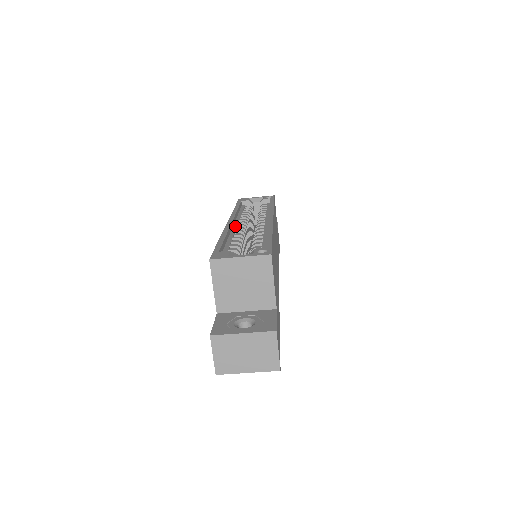
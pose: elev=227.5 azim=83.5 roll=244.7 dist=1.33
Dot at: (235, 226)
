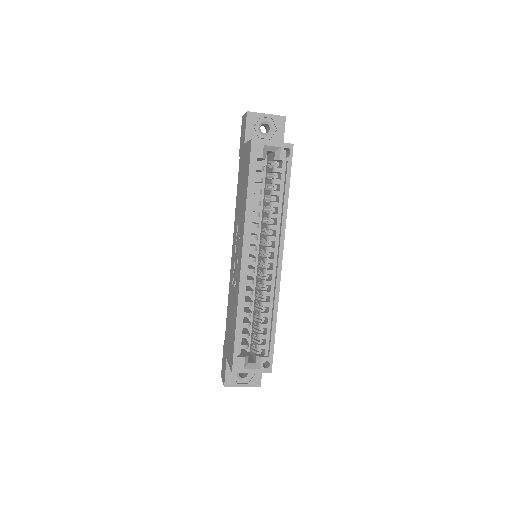
Dot at: (247, 264)
